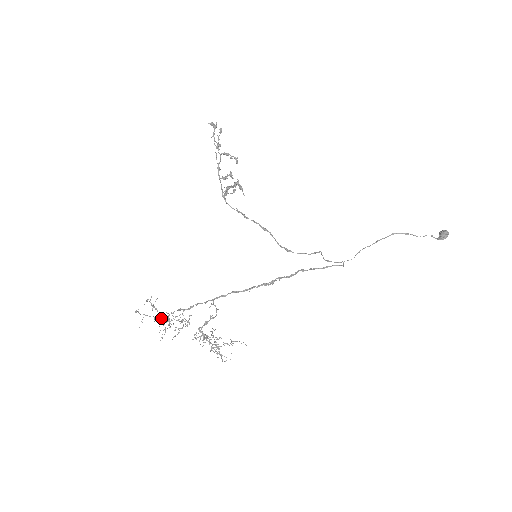
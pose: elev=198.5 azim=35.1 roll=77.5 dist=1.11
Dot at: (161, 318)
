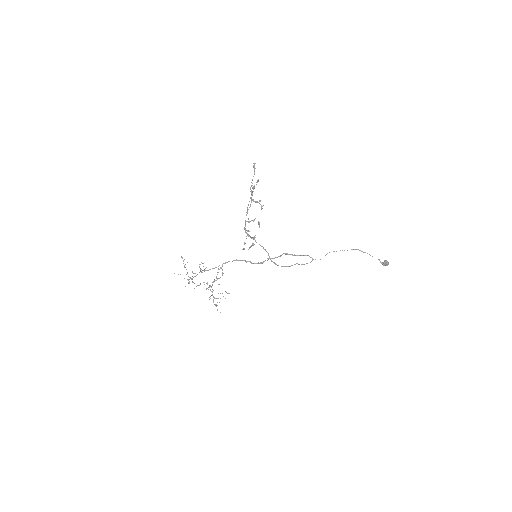
Dot at: (188, 279)
